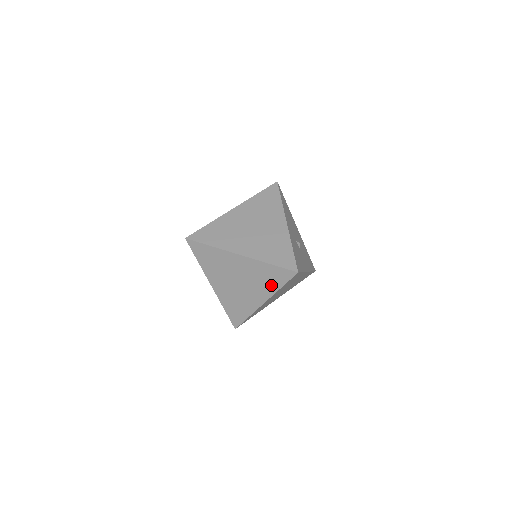
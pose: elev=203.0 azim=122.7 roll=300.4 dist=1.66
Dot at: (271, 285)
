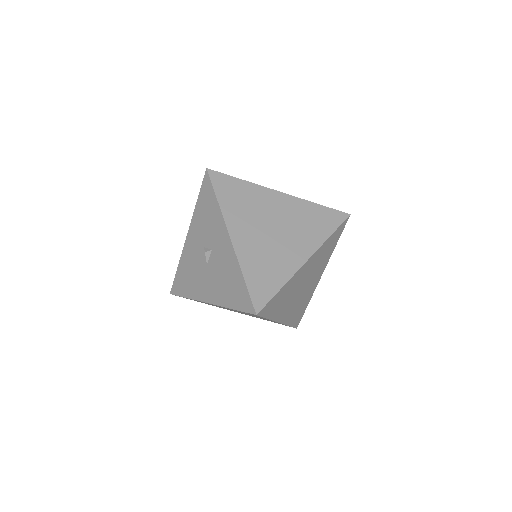
Dot at: occluded
